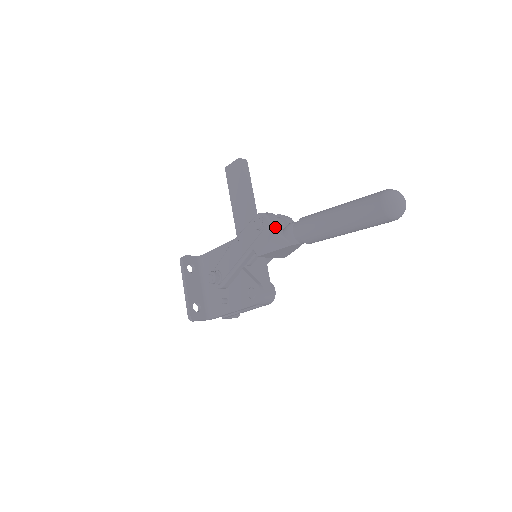
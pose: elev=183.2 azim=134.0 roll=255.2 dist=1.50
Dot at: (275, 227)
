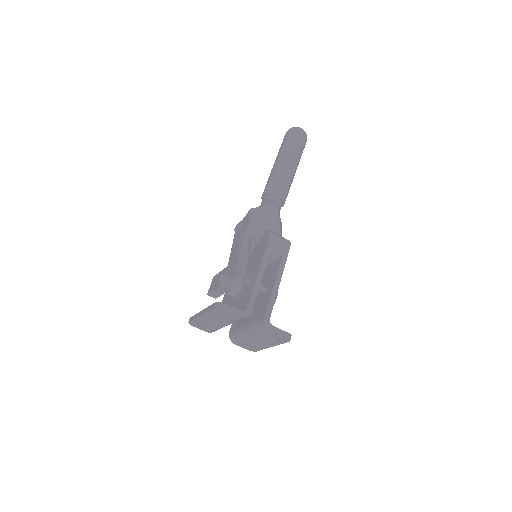
Dot at: occluded
